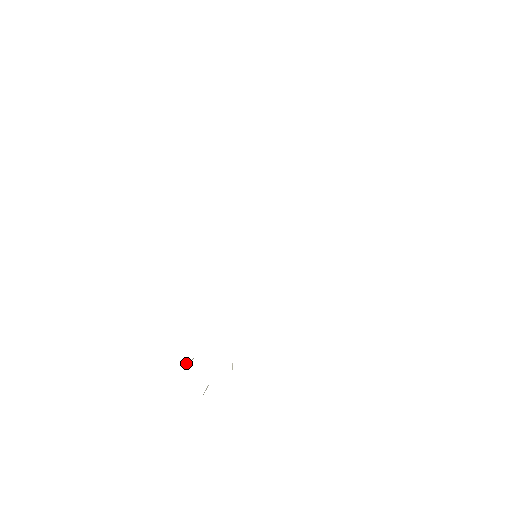
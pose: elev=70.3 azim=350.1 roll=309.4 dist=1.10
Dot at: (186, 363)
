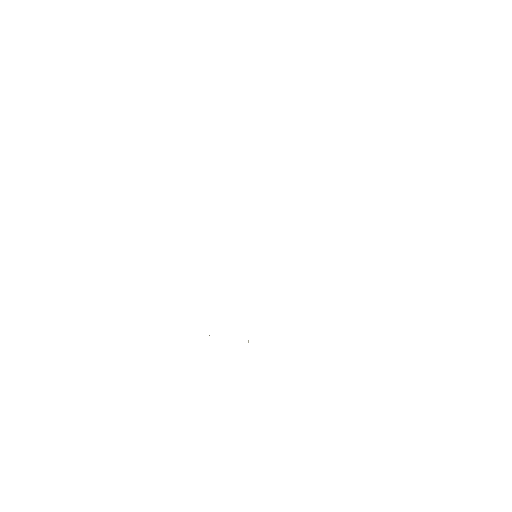
Dot at: occluded
